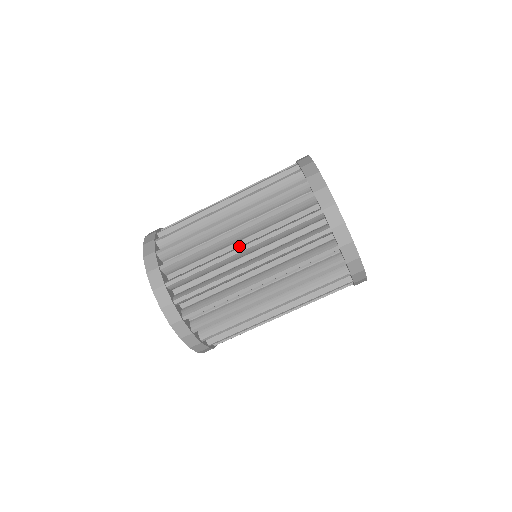
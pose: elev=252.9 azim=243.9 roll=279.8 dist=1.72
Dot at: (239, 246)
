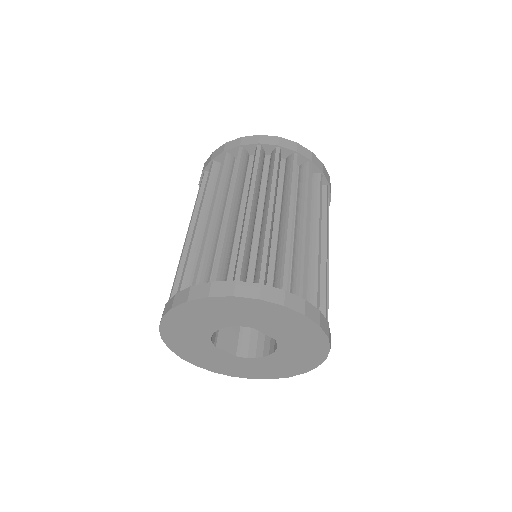
Dot at: occluded
